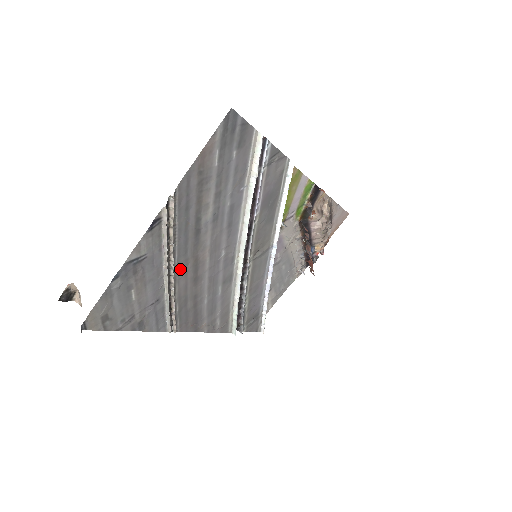
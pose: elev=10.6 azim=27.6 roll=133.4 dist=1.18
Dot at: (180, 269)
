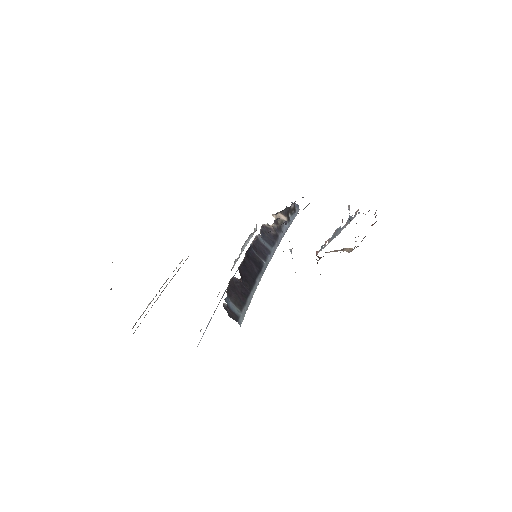
Dot at: occluded
